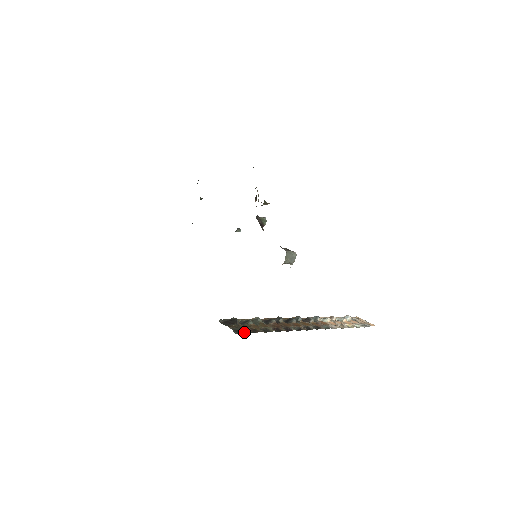
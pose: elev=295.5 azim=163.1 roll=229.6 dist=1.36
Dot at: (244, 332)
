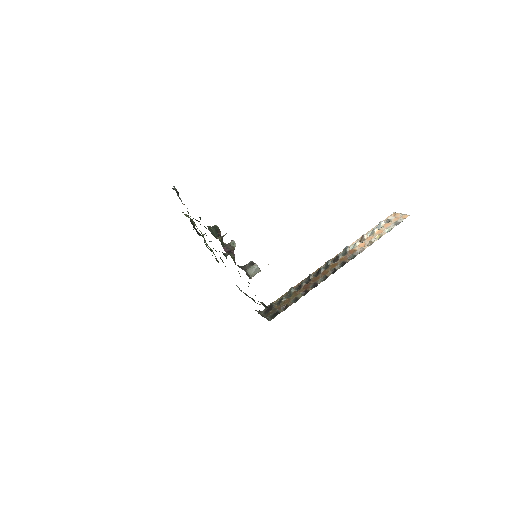
Dot at: occluded
